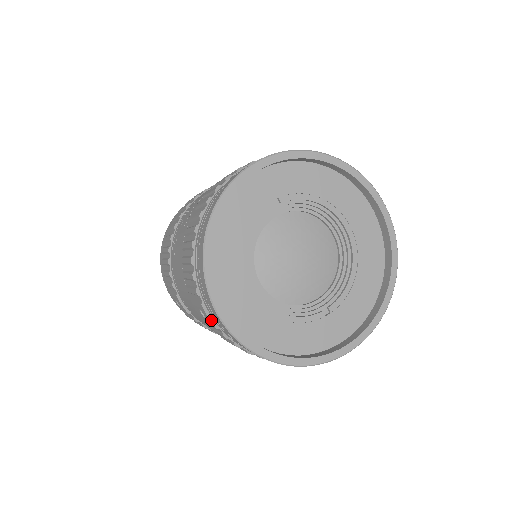
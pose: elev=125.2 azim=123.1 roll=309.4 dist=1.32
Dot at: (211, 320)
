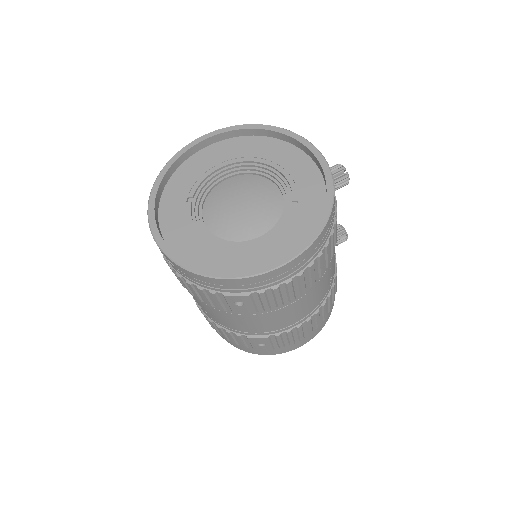
Dot at: (240, 295)
